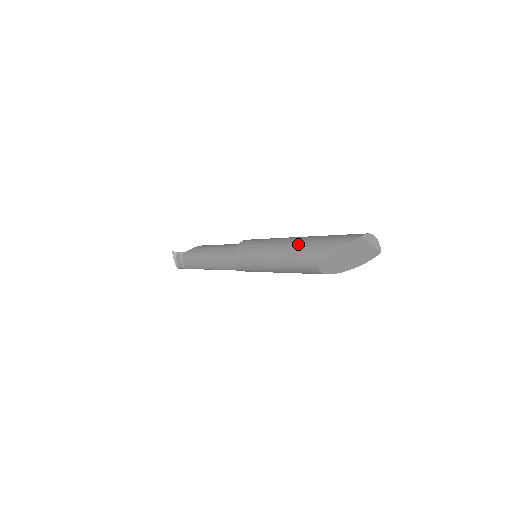
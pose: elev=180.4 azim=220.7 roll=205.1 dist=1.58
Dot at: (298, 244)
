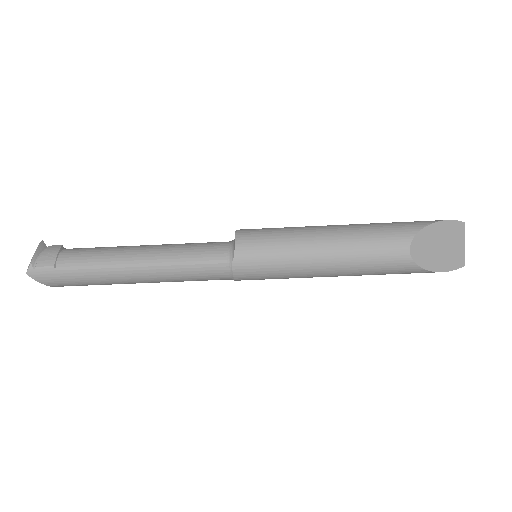
Dot at: occluded
